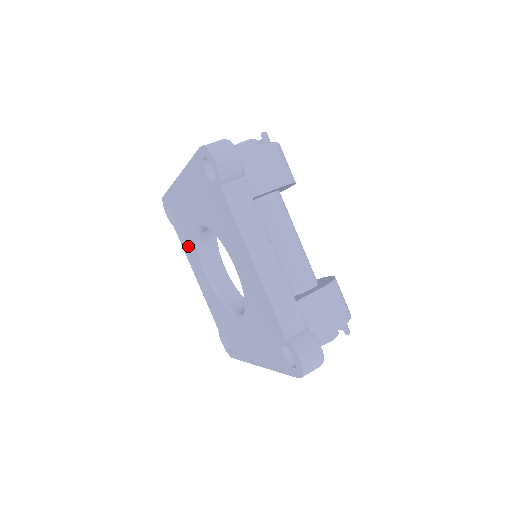
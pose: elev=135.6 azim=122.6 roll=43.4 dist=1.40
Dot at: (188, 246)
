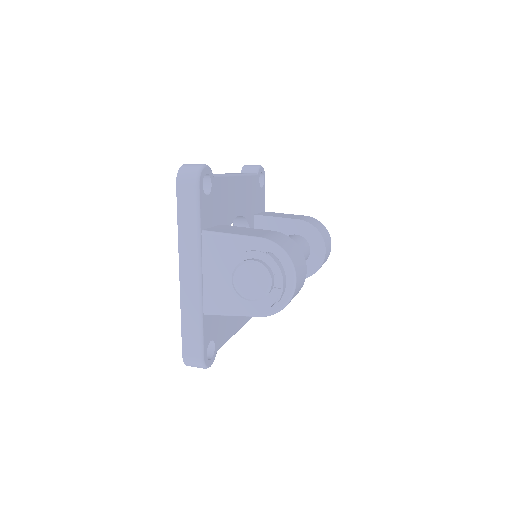
Dot at: occluded
